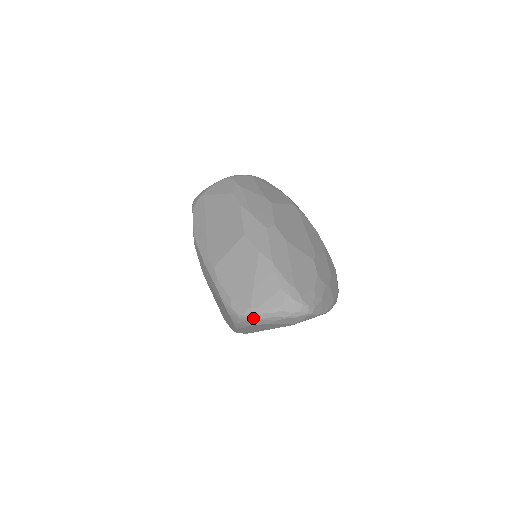
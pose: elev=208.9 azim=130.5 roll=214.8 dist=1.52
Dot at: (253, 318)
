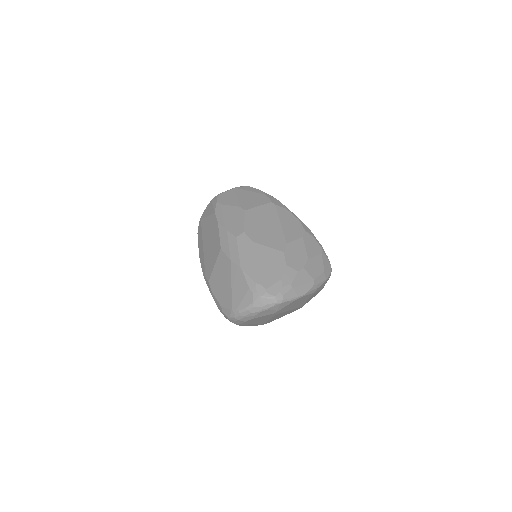
Dot at: (237, 318)
